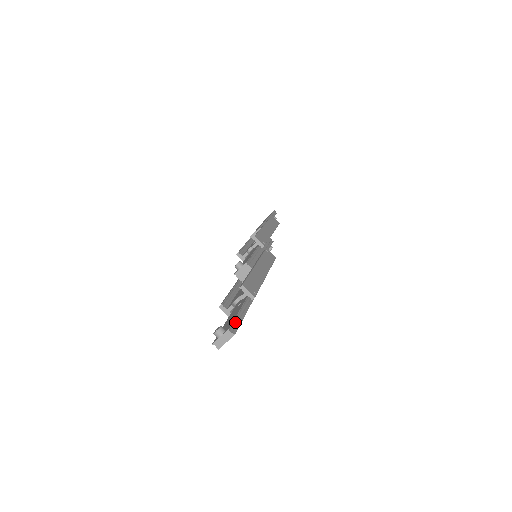
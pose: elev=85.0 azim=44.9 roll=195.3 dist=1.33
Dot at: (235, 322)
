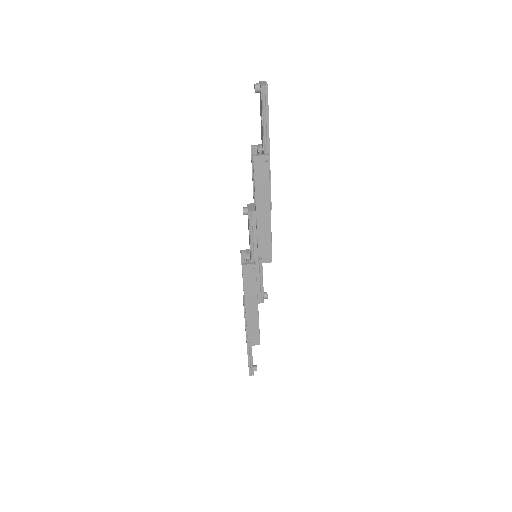
Dot at: occluded
